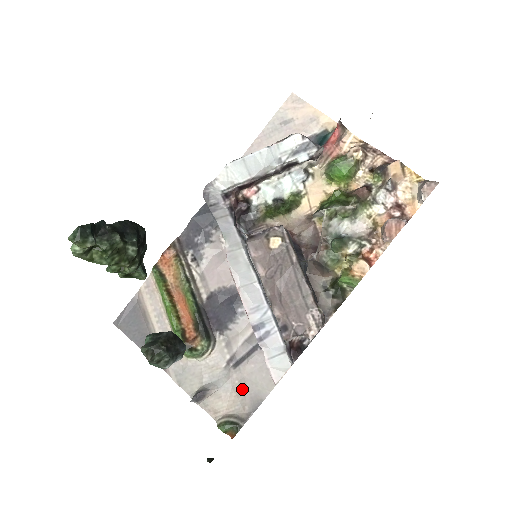
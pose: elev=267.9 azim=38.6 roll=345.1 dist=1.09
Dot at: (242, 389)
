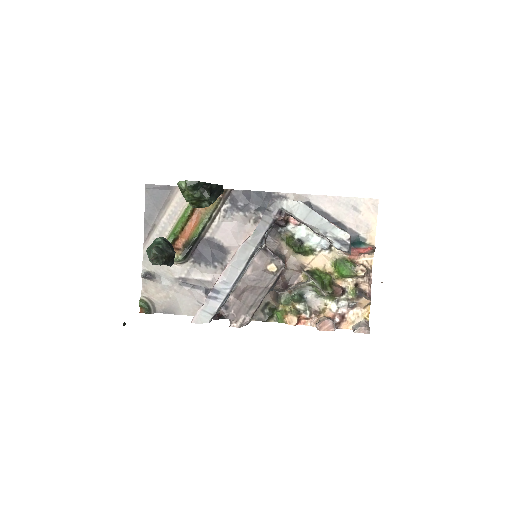
Dot at: (172, 297)
